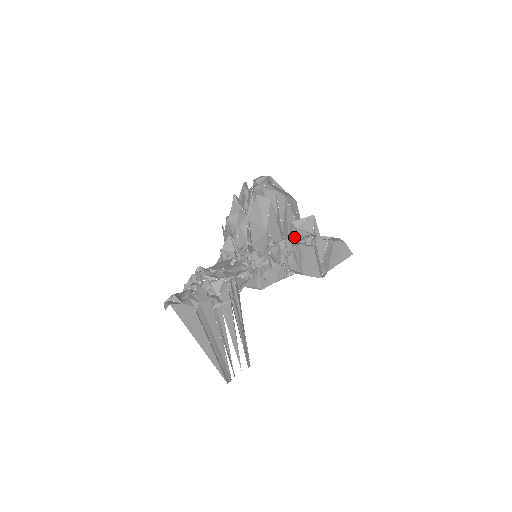
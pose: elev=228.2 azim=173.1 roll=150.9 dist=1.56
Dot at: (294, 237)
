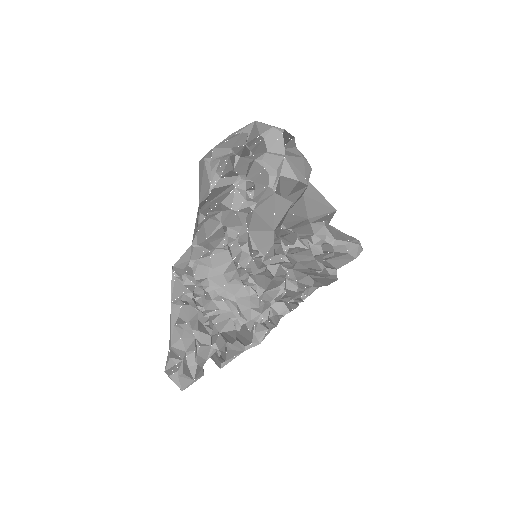
Dot at: (302, 224)
